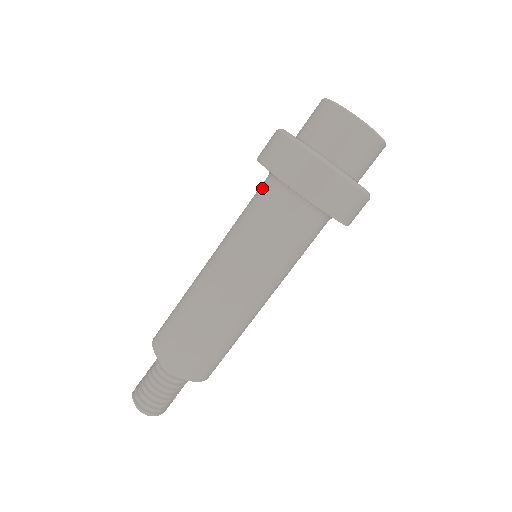
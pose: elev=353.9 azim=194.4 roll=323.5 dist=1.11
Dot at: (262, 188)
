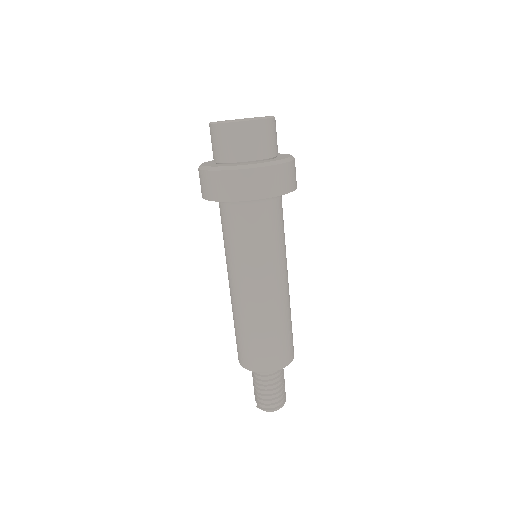
Dot at: (230, 214)
